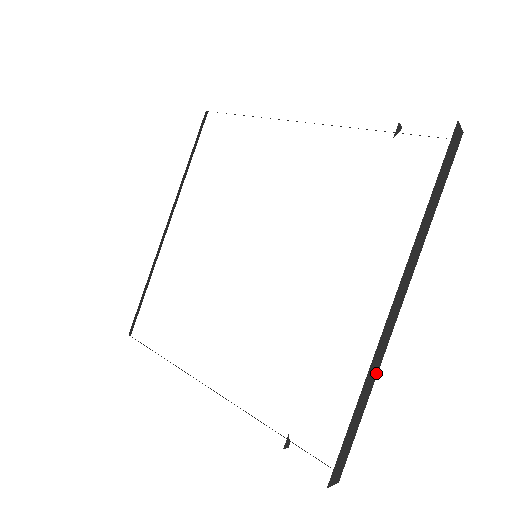
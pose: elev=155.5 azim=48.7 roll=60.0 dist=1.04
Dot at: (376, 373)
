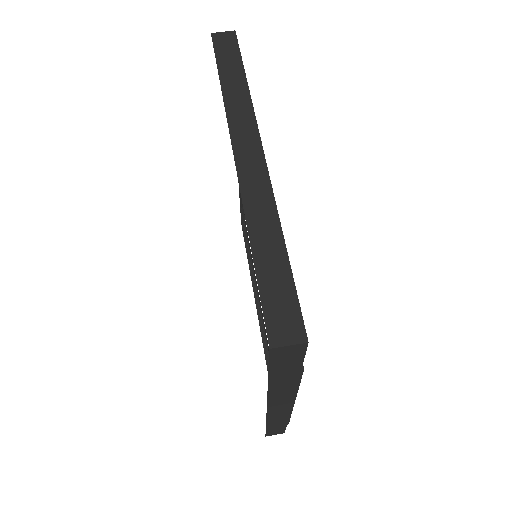
Dot at: (273, 211)
